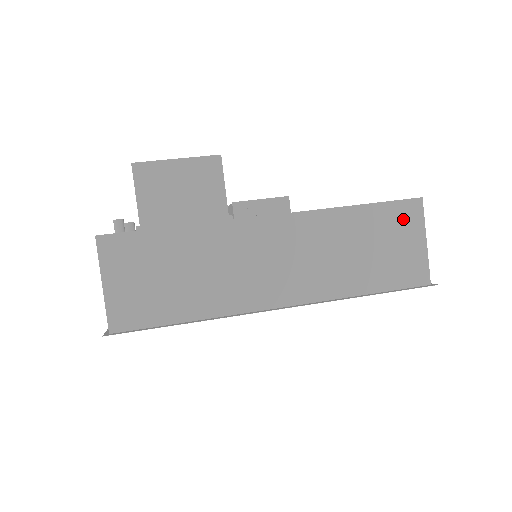
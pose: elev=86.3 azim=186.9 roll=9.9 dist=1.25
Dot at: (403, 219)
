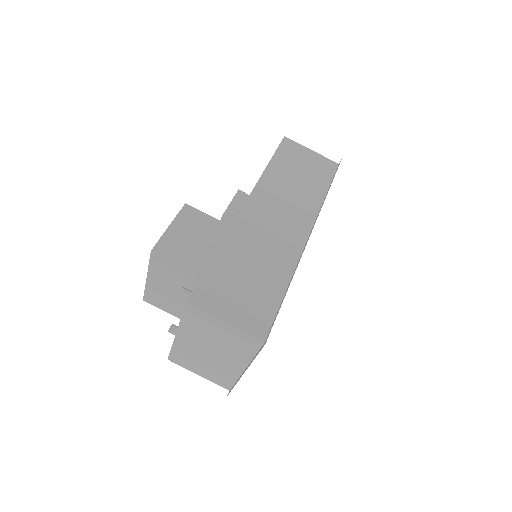
Dot at: (291, 151)
